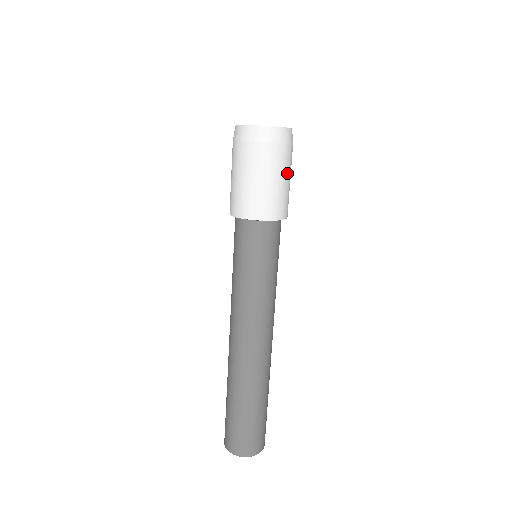
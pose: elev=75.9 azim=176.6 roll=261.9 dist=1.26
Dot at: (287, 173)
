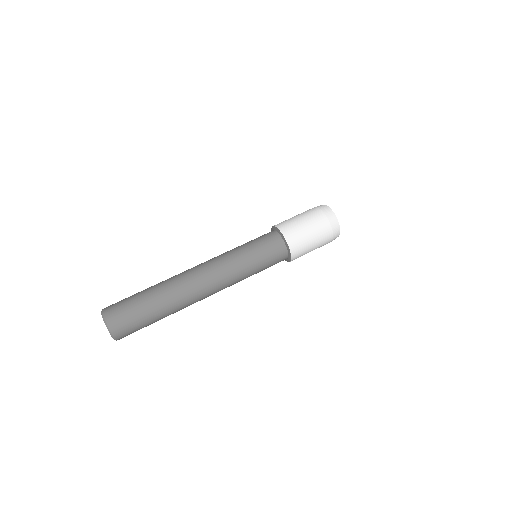
Dot at: (310, 223)
